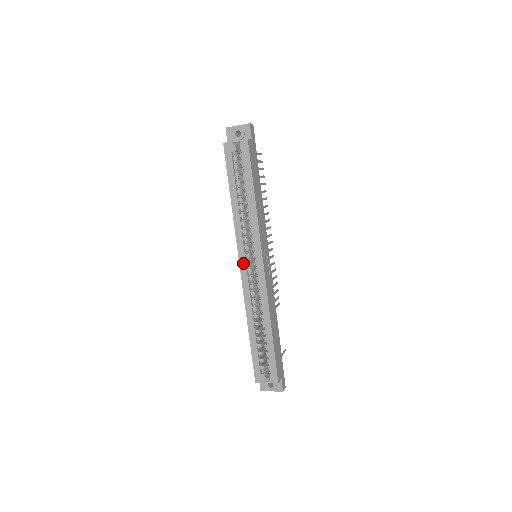
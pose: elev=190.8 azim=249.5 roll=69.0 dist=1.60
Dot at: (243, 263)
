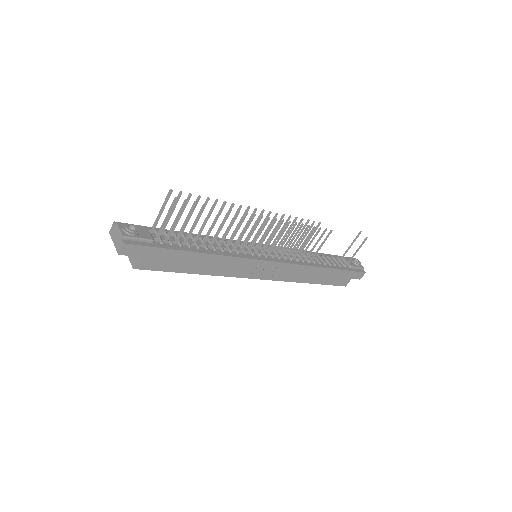
Dot at: occluded
